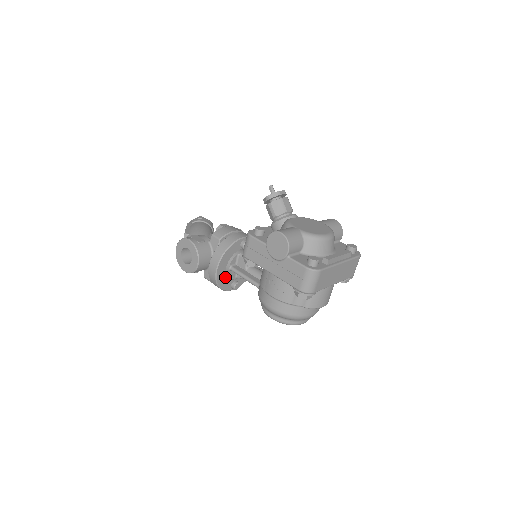
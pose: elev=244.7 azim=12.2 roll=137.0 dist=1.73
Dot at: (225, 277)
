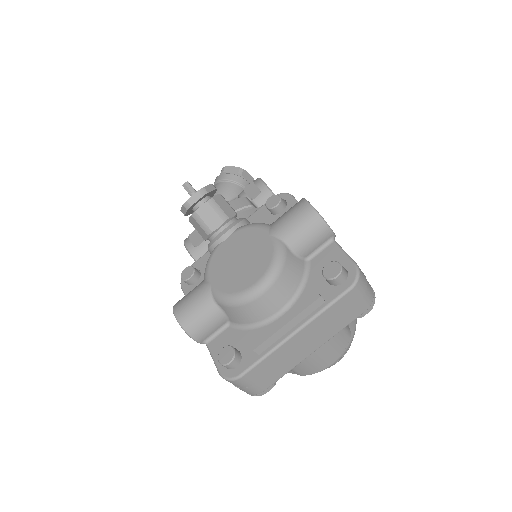
Dot at: occluded
